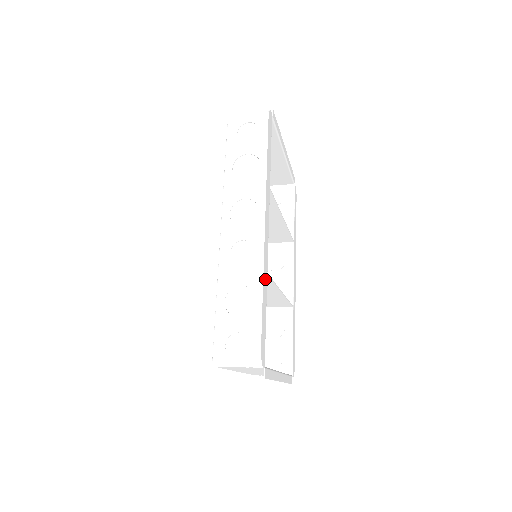
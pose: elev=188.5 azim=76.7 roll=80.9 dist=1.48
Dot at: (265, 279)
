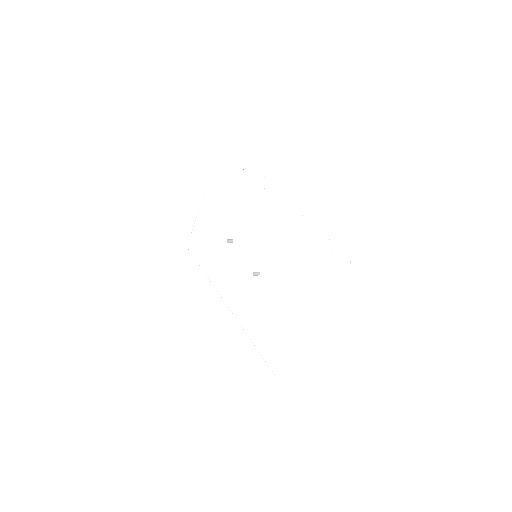
Dot at: (326, 220)
